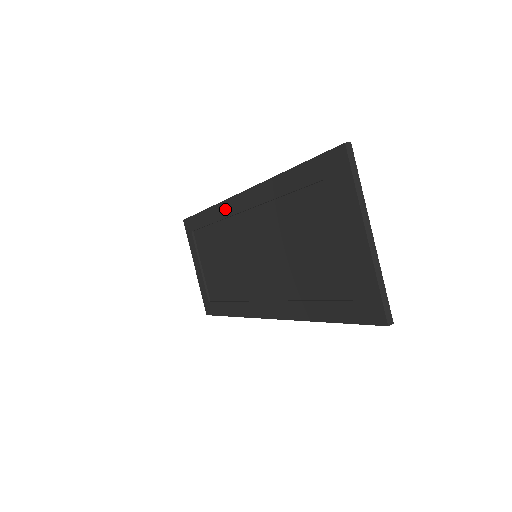
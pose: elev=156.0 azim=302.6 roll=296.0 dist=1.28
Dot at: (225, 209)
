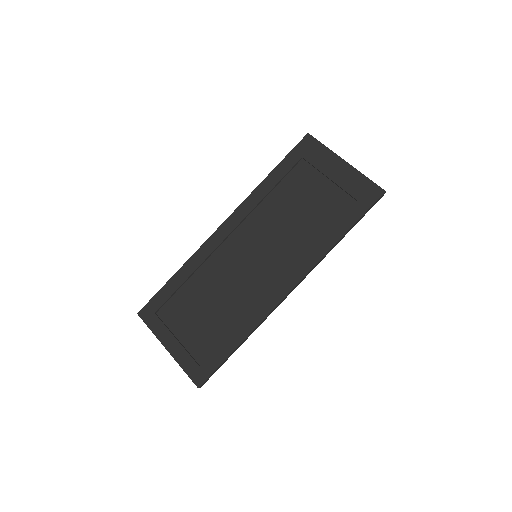
Dot at: (207, 248)
